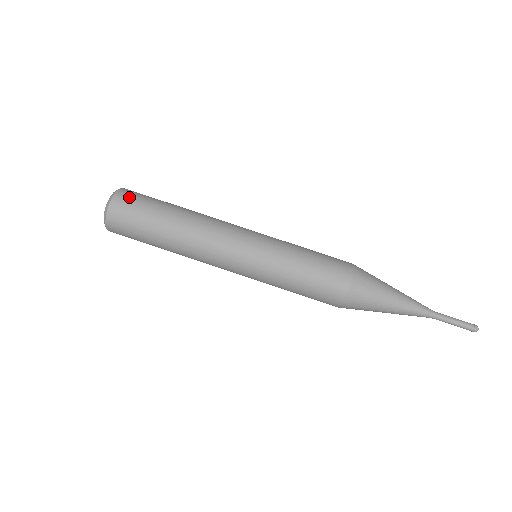
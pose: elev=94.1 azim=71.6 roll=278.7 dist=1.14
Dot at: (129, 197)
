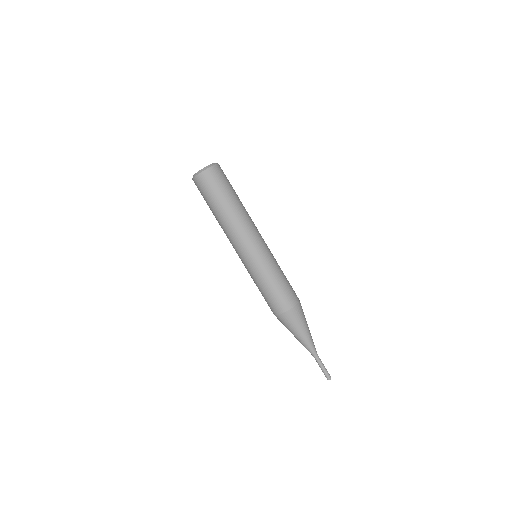
Dot at: (220, 173)
